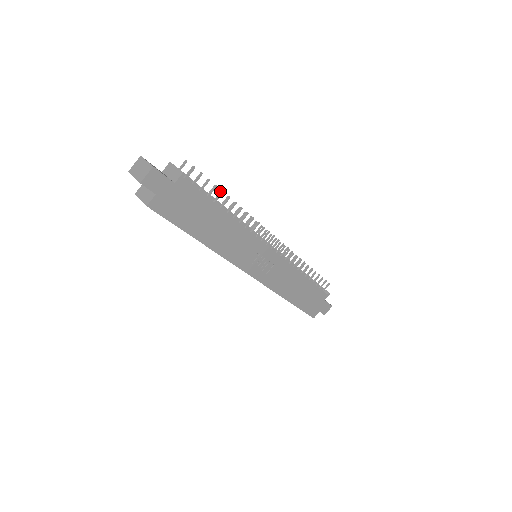
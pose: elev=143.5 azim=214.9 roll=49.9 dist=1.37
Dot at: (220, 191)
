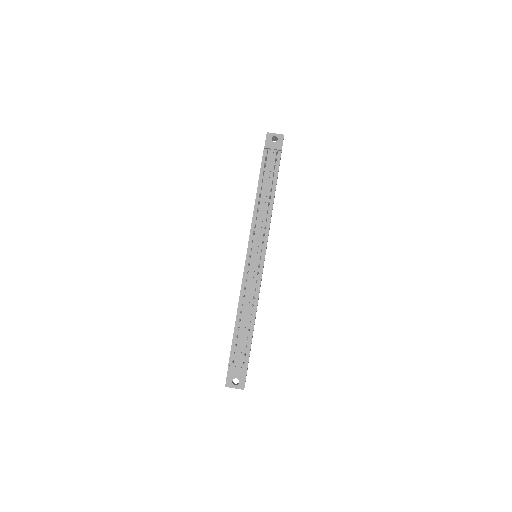
Dot at: occluded
